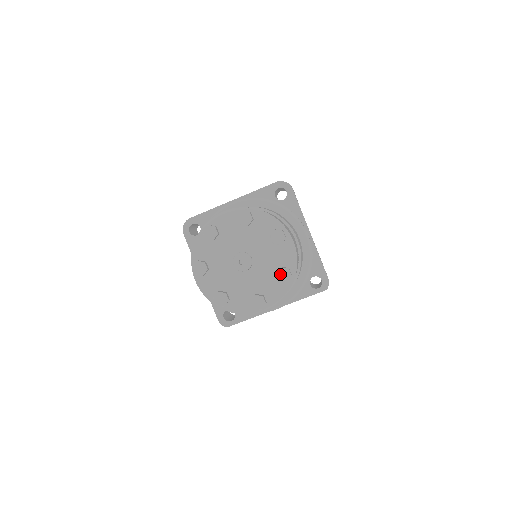
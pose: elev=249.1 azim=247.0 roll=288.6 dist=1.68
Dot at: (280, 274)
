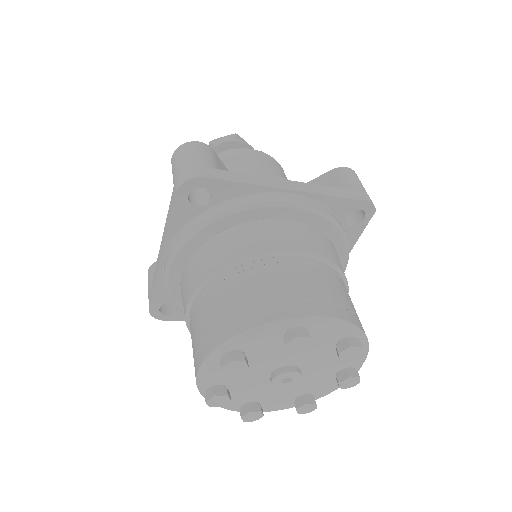
Dot at: (345, 357)
